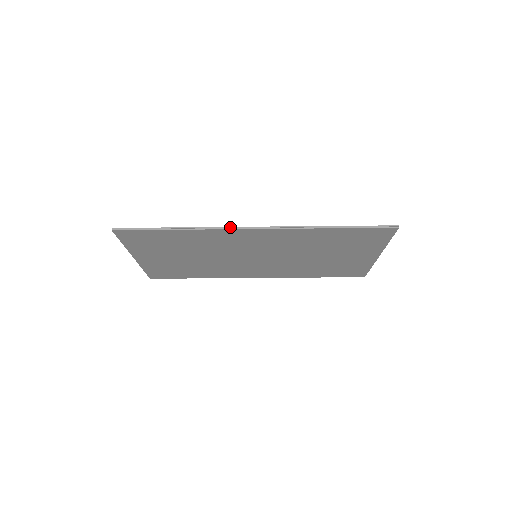
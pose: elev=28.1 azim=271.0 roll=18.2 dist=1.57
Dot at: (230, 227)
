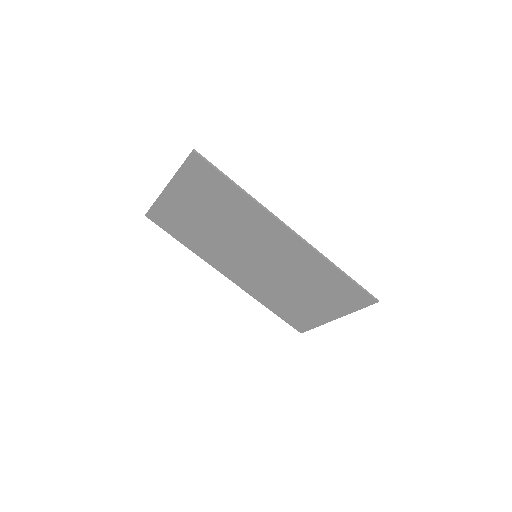
Dot at: (276, 216)
